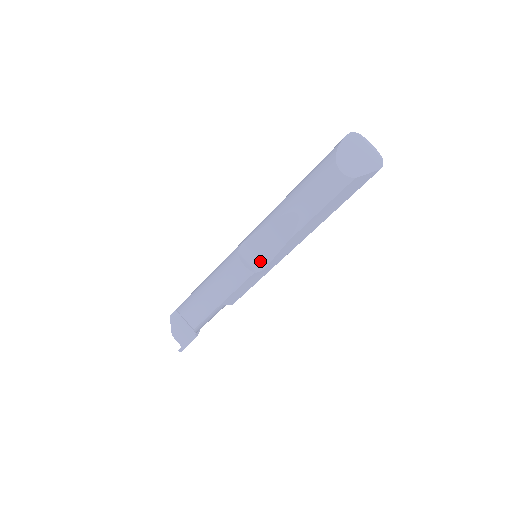
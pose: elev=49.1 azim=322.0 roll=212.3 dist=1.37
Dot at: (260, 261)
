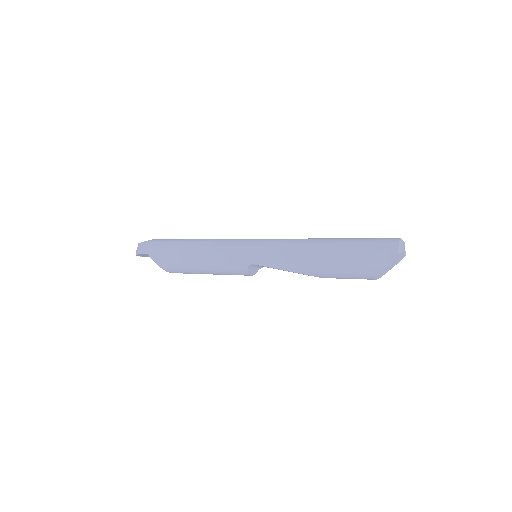
Dot at: occluded
